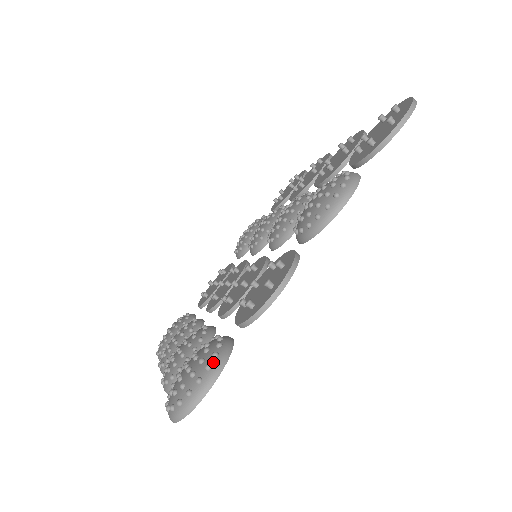
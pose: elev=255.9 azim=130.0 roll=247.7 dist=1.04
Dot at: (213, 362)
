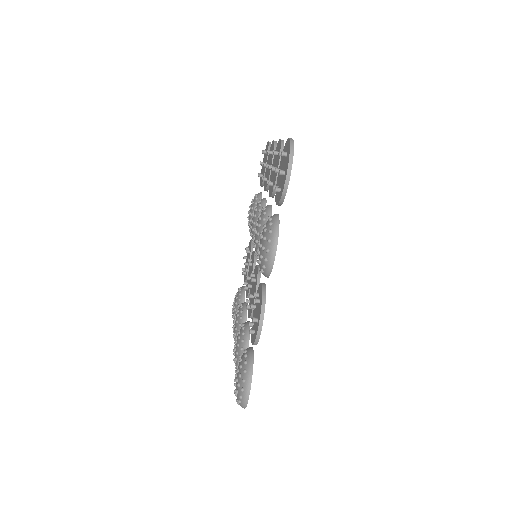
Dot at: (245, 377)
